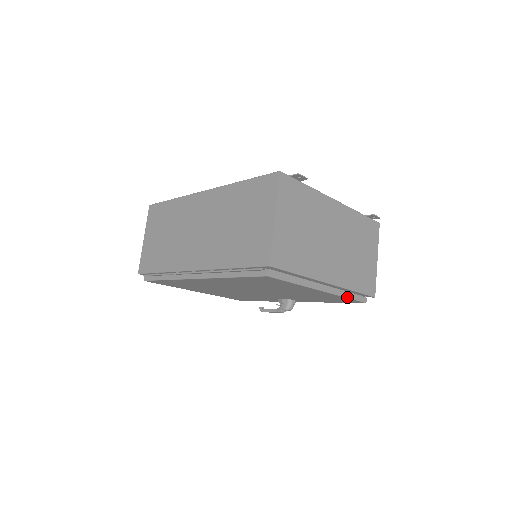
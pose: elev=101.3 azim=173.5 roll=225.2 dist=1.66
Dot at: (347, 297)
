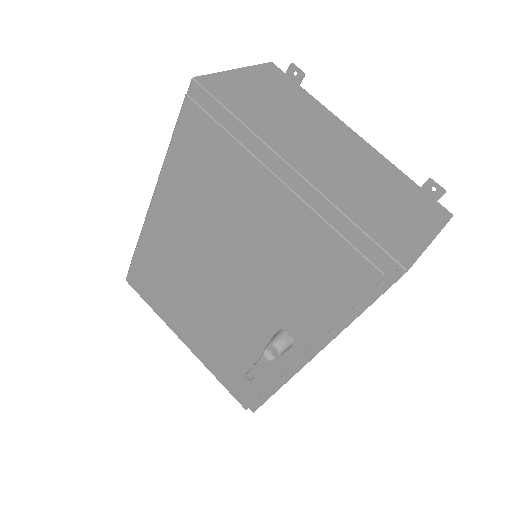
Dot at: (334, 228)
